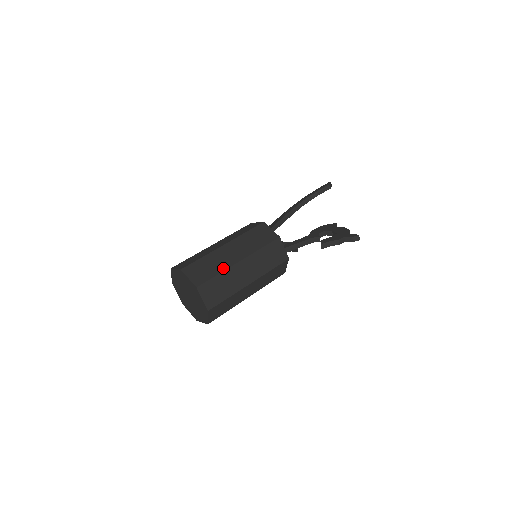
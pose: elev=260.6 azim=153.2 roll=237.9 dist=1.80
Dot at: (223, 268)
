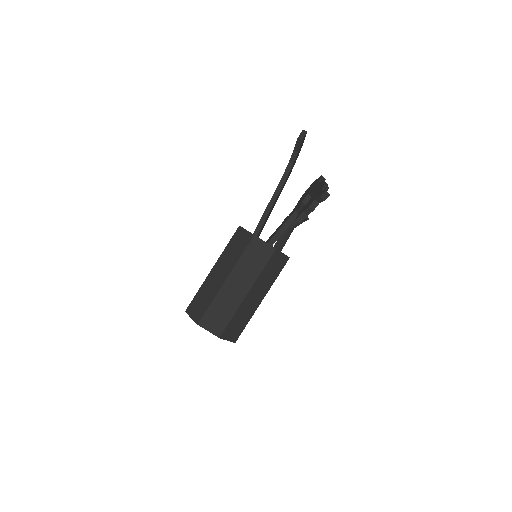
Dot at: (213, 295)
